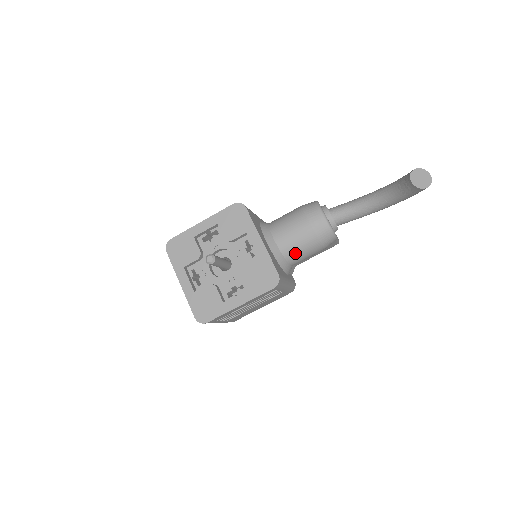
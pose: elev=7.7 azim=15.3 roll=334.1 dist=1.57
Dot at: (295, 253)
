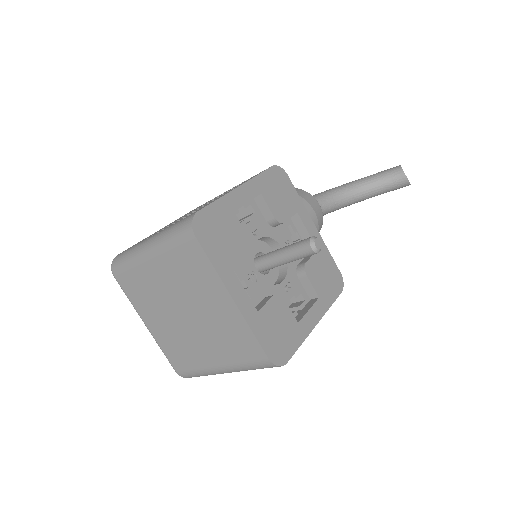
Dot at: occluded
